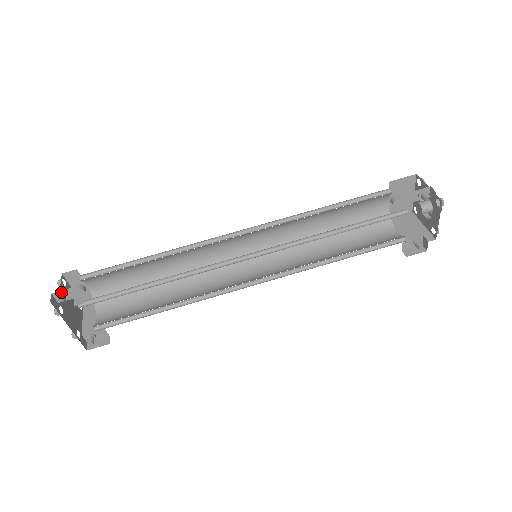
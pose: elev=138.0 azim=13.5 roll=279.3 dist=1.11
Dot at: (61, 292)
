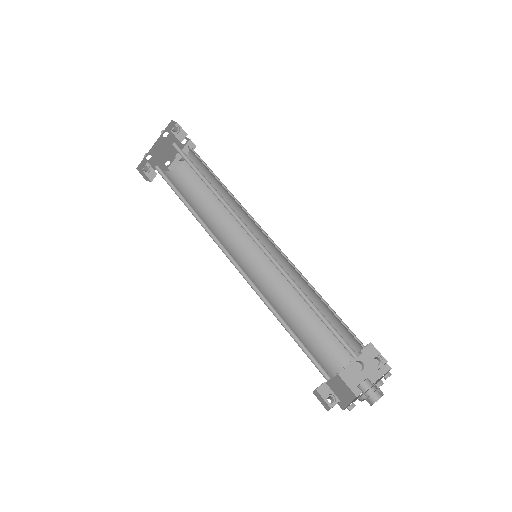
Dot at: (180, 128)
